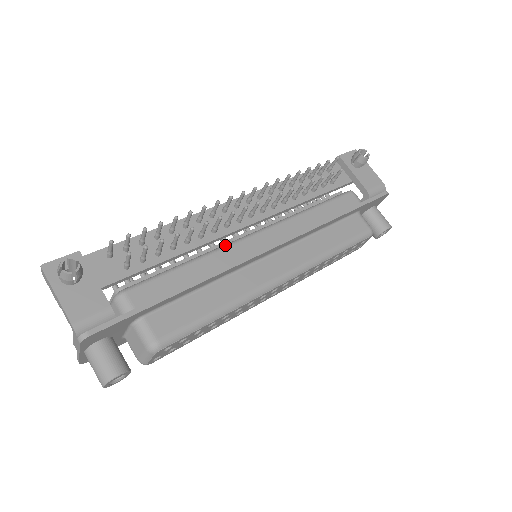
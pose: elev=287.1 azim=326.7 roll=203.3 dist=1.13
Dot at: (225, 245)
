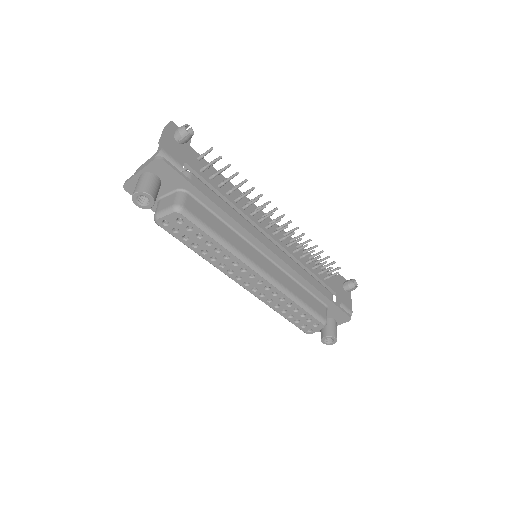
Dot at: occluded
